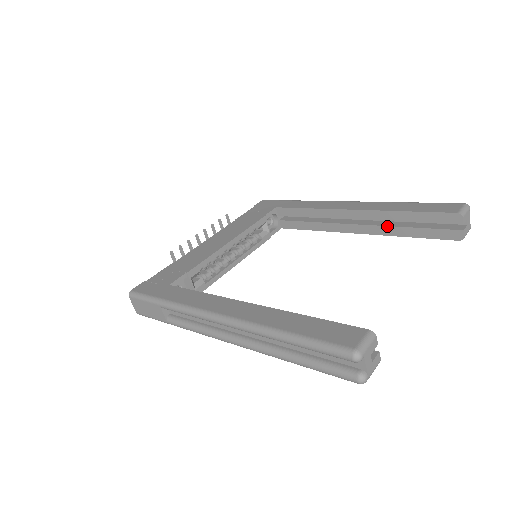
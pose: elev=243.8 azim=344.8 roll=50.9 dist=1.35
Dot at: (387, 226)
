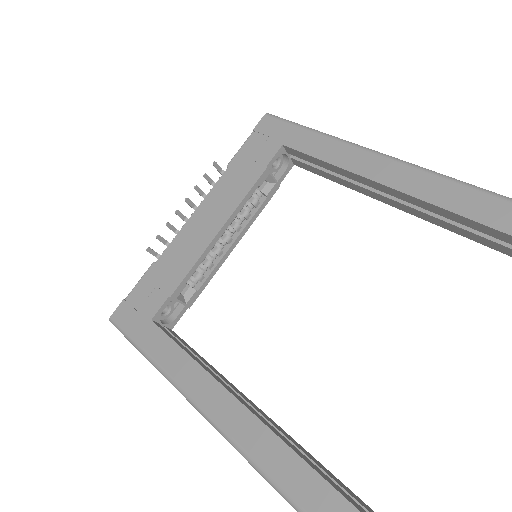
Dot at: (443, 221)
